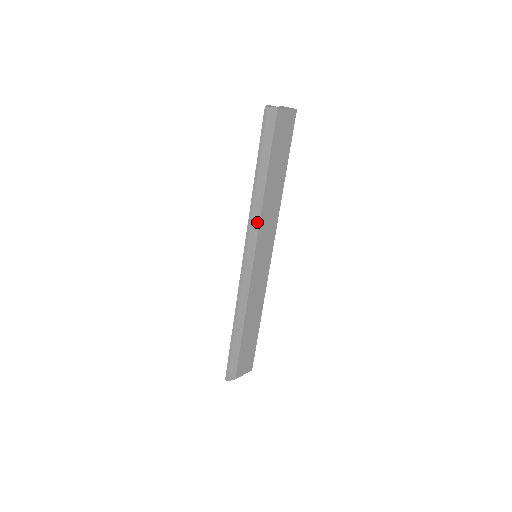
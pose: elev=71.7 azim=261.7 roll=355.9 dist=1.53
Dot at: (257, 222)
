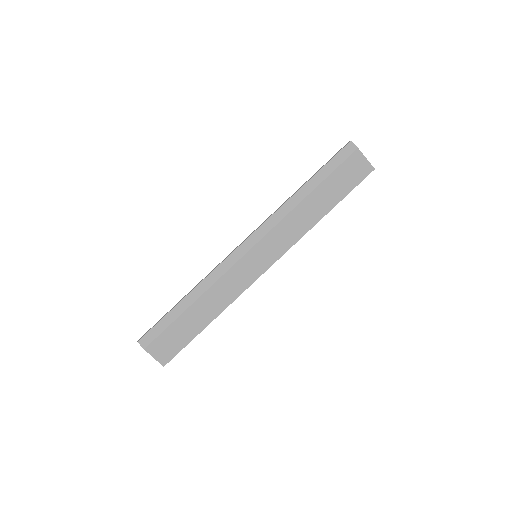
Dot at: (278, 220)
